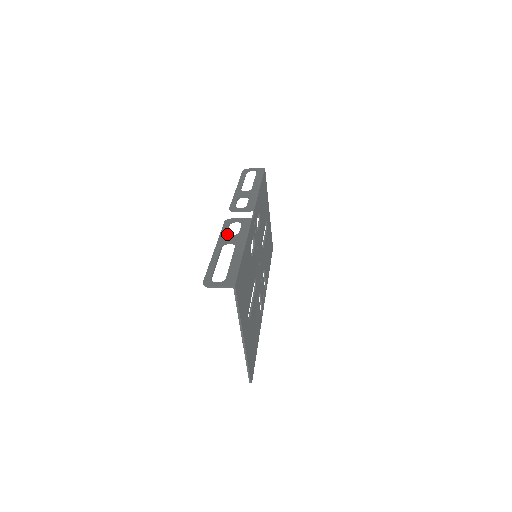
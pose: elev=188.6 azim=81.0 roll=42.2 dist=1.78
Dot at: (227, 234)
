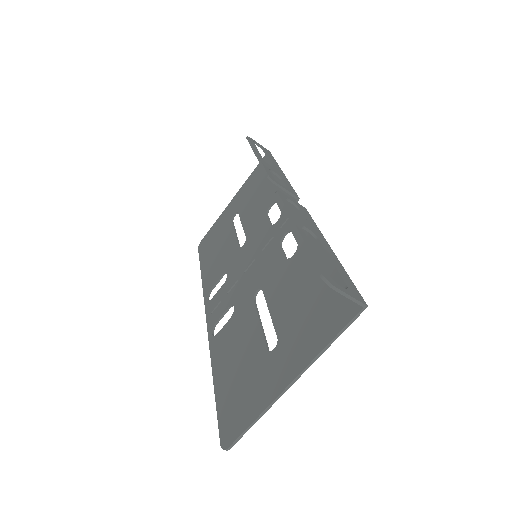
Dot at: occluded
